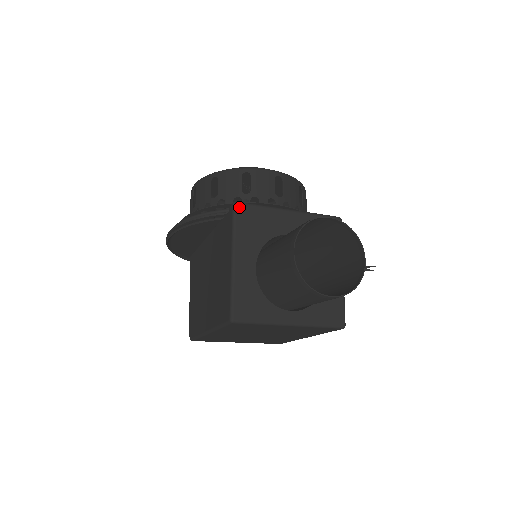
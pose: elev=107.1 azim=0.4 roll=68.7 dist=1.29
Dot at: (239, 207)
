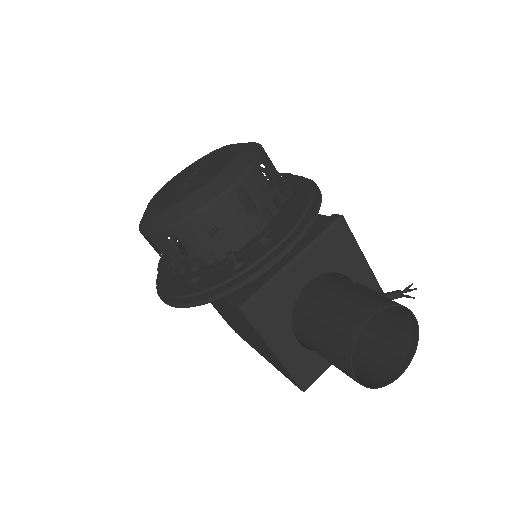
Dot at: (248, 309)
